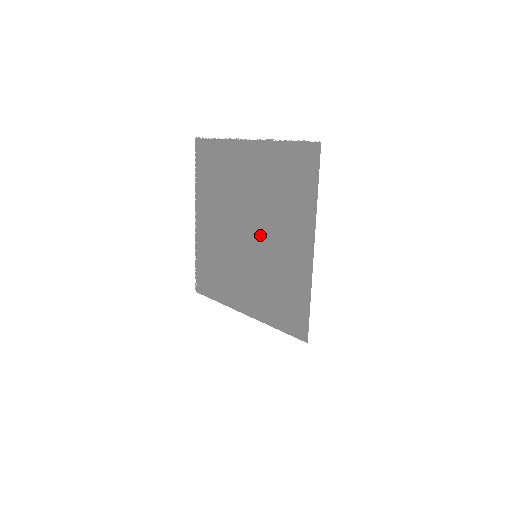
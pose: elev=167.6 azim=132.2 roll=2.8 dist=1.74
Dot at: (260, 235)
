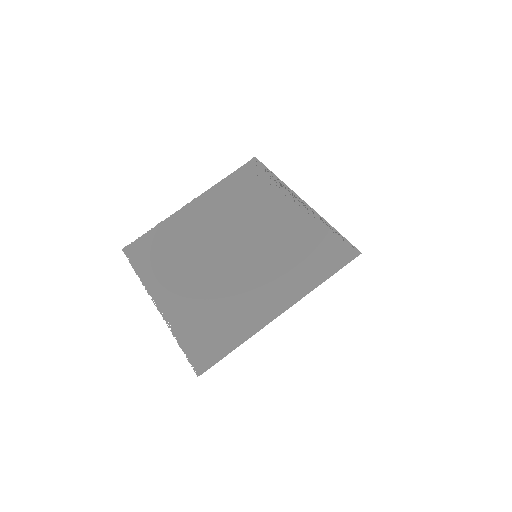
Dot at: (248, 239)
